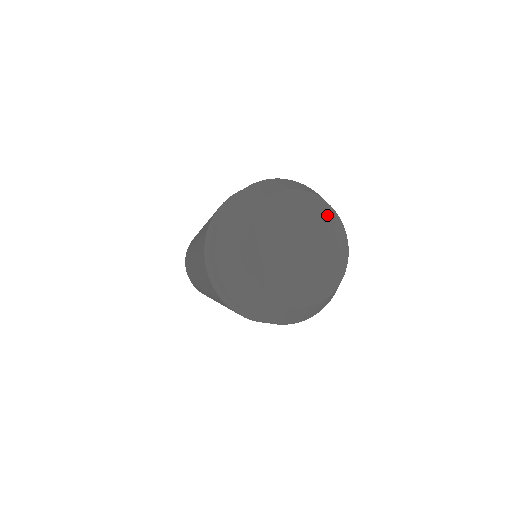
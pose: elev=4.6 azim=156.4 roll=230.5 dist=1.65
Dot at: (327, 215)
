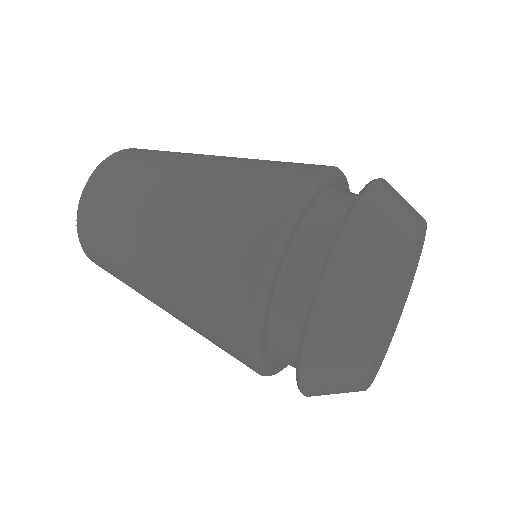
Dot at: (409, 257)
